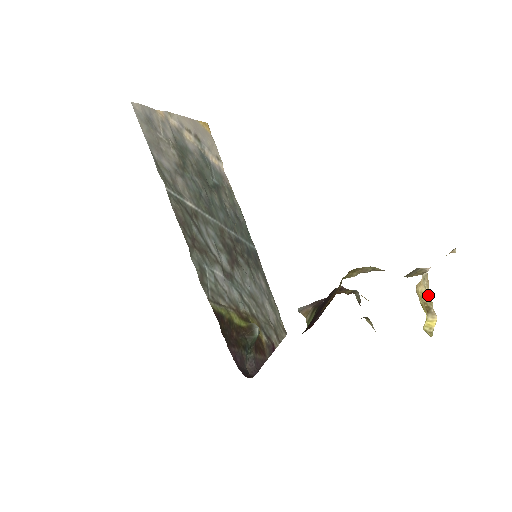
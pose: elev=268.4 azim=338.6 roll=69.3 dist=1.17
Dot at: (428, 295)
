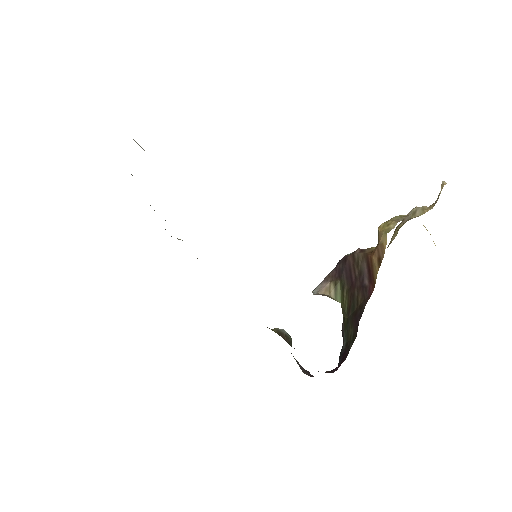
Dot at: (425, 227)
